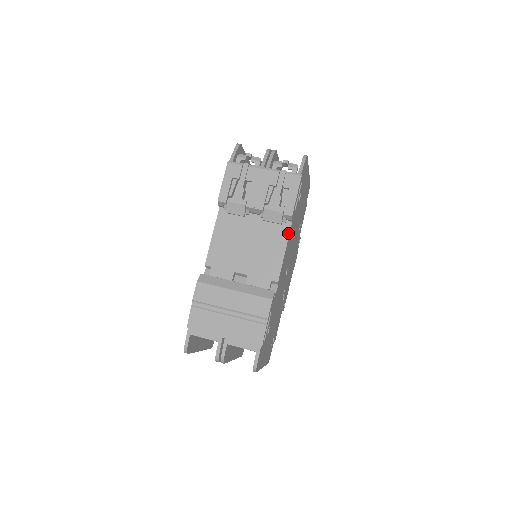
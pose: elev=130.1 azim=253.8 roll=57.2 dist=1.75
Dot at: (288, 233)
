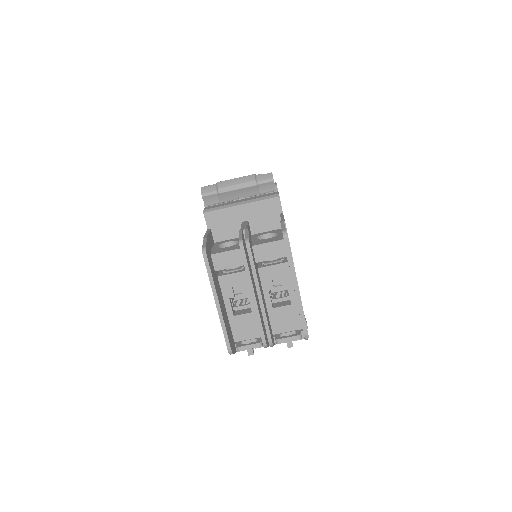
Dot at: occluded
